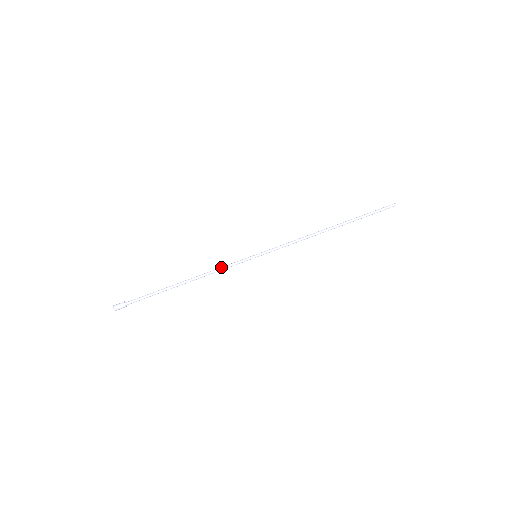
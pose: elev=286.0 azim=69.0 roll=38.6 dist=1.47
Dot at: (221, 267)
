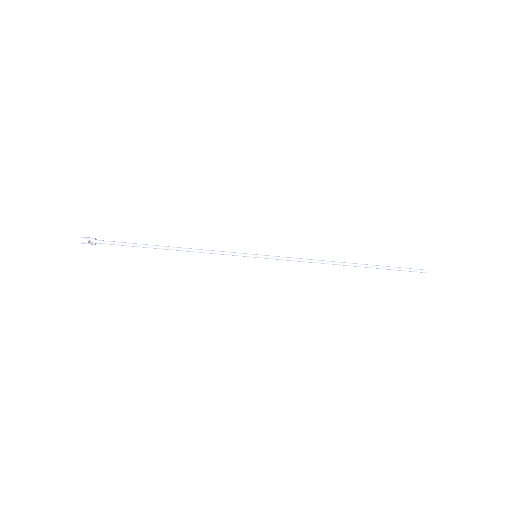
Dot at: (214, 253)
